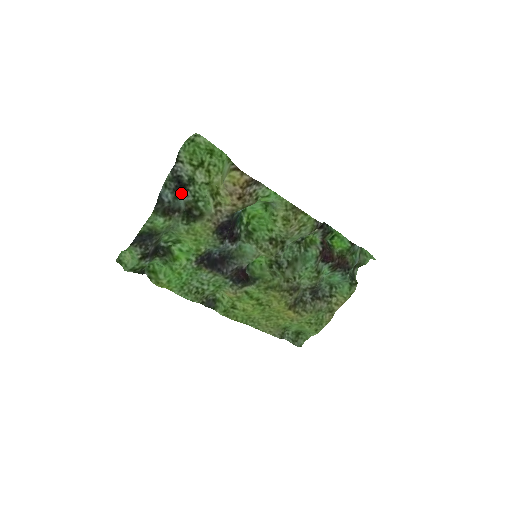
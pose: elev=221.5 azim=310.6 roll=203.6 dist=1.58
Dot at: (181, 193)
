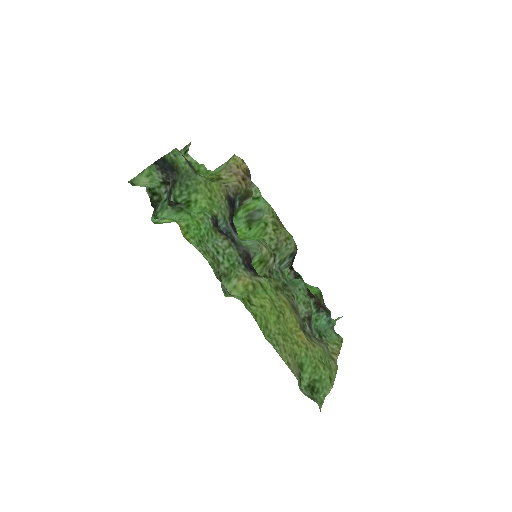
Dot at: occluded
